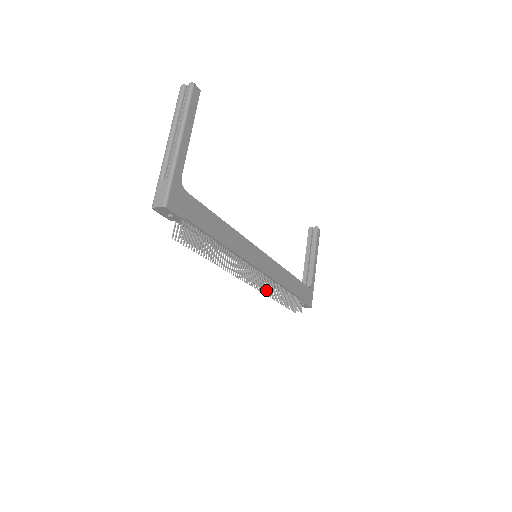
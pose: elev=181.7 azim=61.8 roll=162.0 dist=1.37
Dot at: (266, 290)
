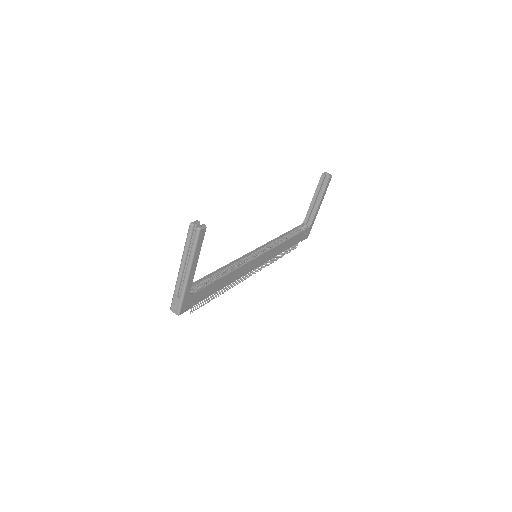
Dot at: occluded
